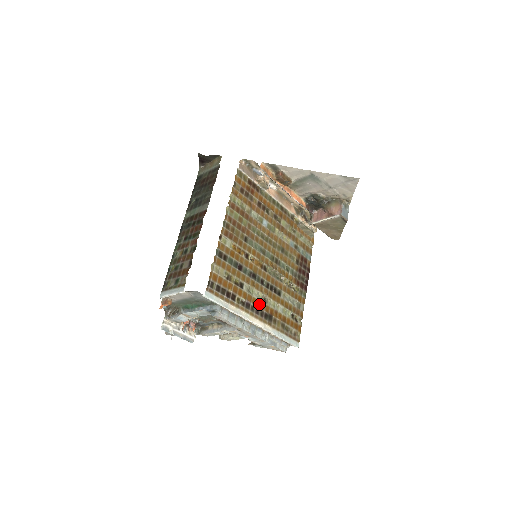
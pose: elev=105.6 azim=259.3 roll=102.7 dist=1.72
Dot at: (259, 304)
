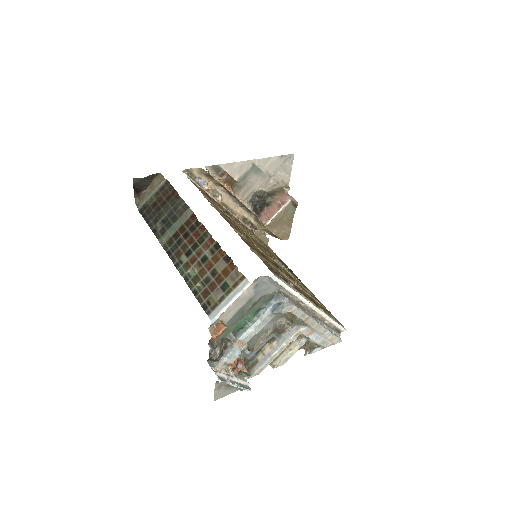
Dot at: (301, 291)
